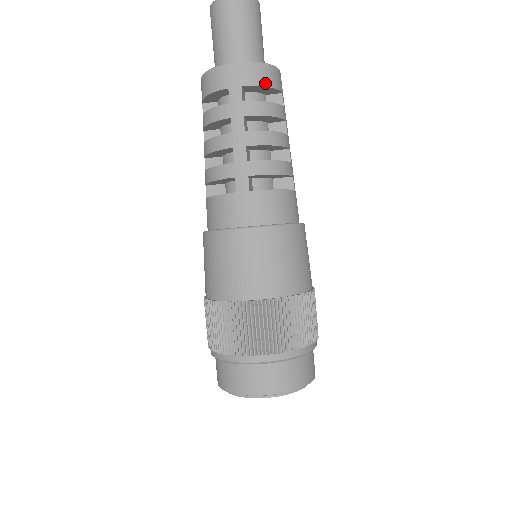
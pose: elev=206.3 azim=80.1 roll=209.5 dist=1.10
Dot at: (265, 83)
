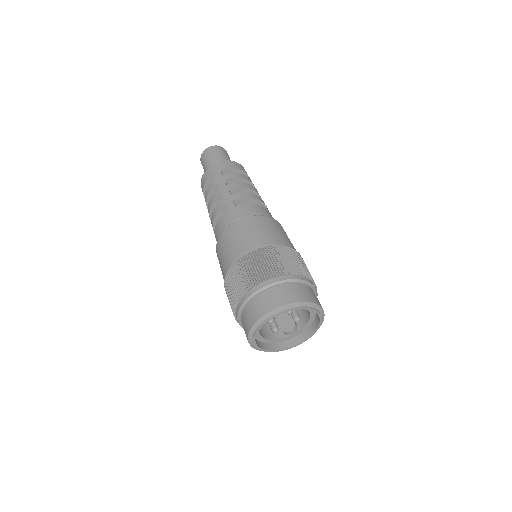
Dot at: (234, 167)
